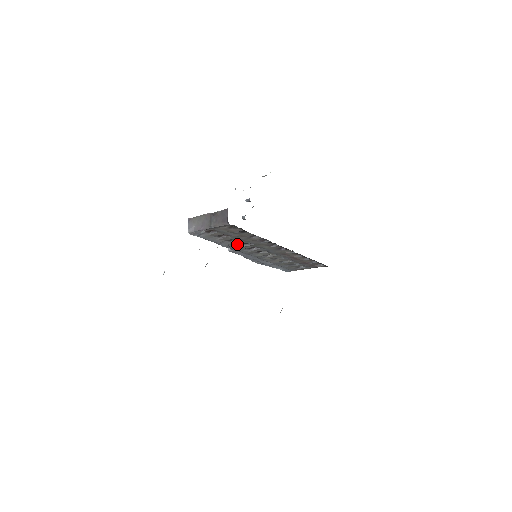
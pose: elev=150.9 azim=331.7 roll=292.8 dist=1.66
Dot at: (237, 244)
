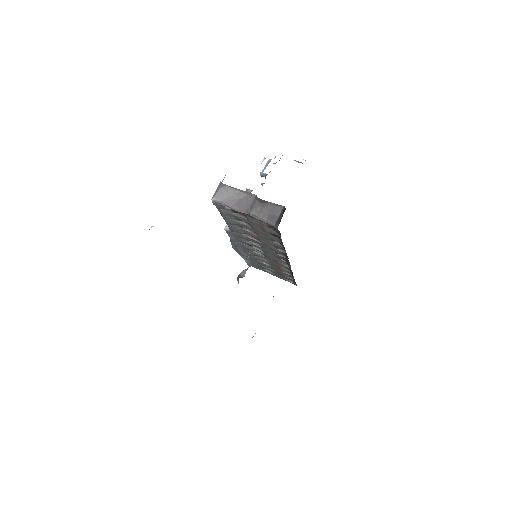
Dot at: (244, 232)
